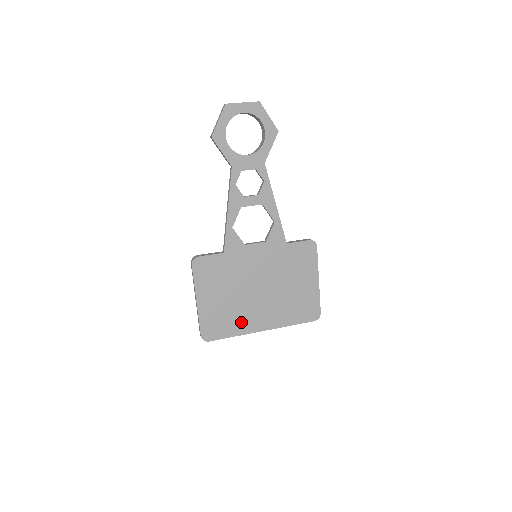
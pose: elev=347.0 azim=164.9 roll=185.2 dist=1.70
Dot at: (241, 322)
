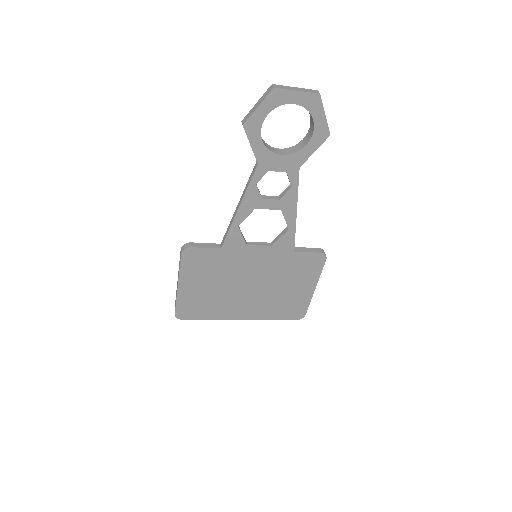
Dot at: (220, 310)
